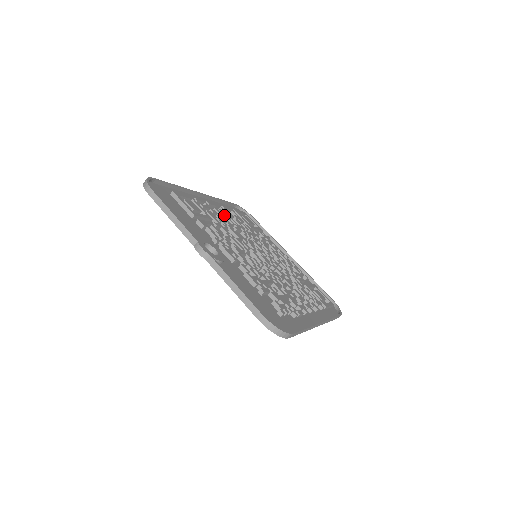
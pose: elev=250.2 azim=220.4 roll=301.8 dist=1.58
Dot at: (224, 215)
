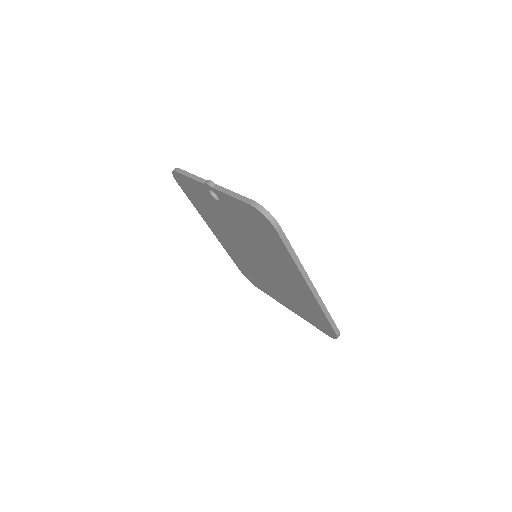
Dot at: occluded
